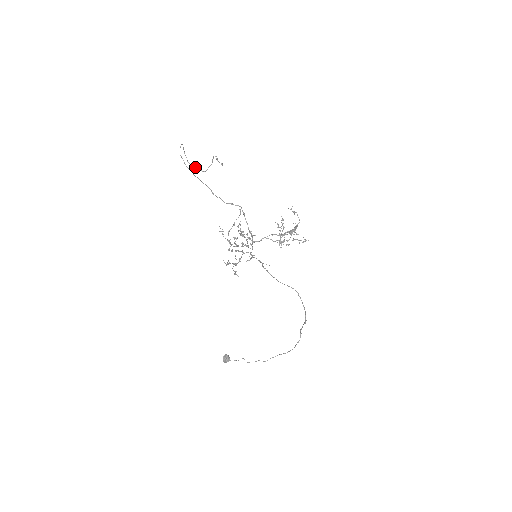
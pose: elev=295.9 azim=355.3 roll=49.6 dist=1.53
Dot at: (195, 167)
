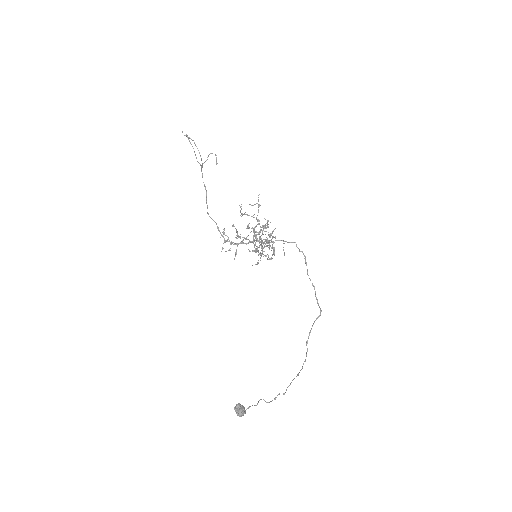
Dot at: occluded
